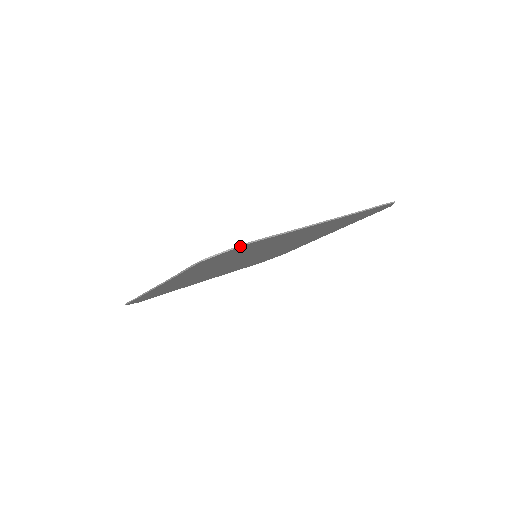
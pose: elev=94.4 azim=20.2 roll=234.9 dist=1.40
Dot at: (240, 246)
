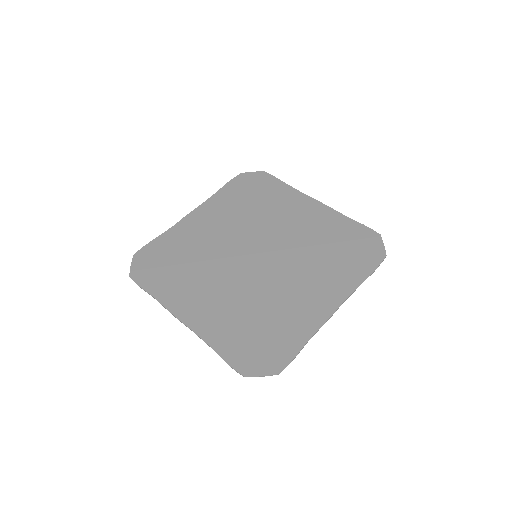
Dot at: occluded
